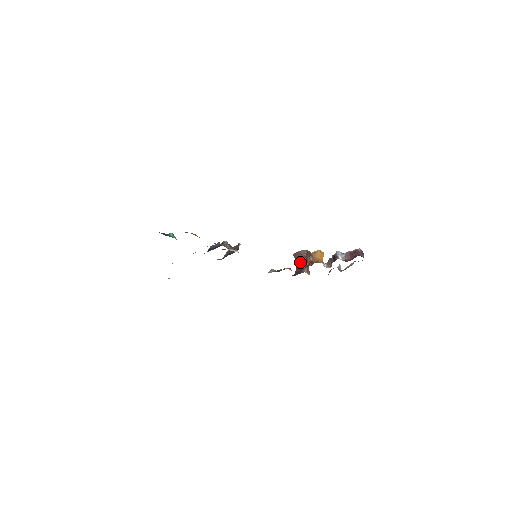
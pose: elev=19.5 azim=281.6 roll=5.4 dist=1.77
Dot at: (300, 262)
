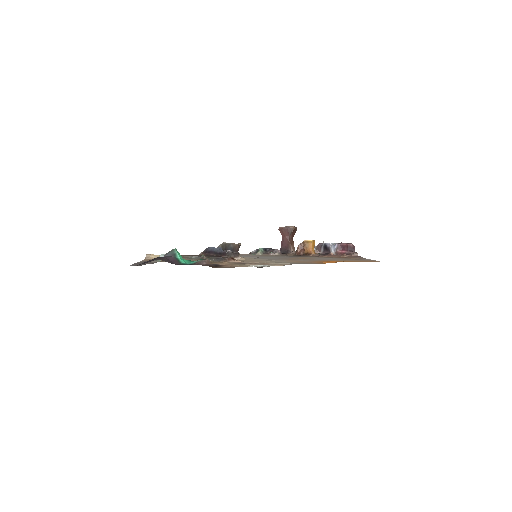
Dot at: (286, 239)
